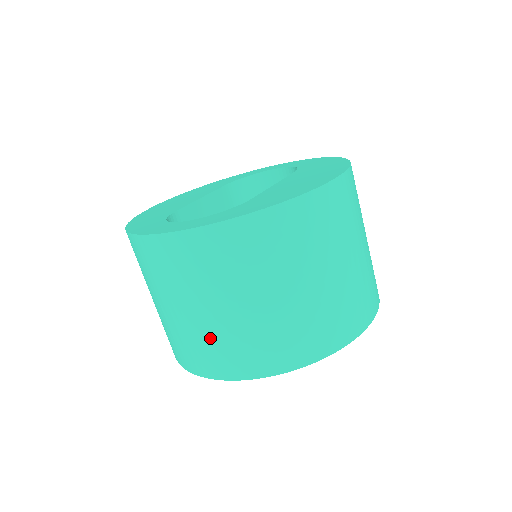
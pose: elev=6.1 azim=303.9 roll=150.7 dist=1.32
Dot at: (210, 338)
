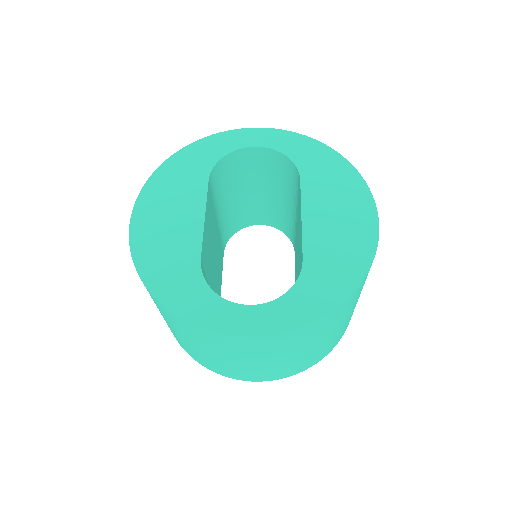
Dot at: (265, 370)
